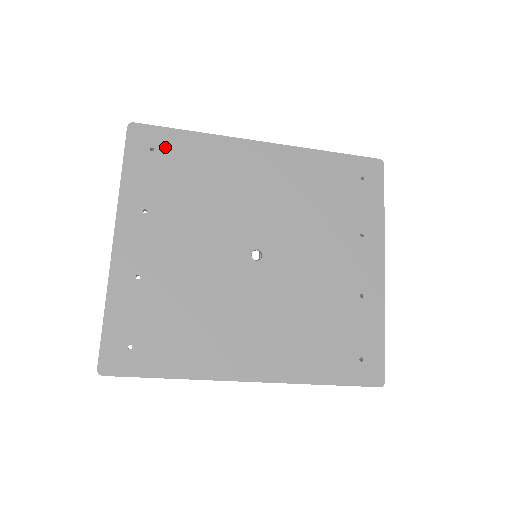
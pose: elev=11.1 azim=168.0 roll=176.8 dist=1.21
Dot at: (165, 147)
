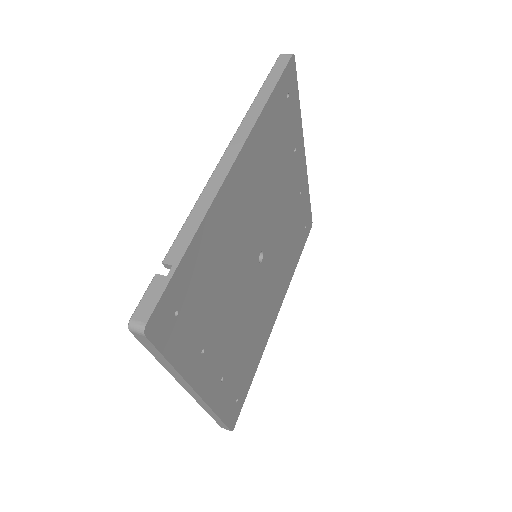
Dot at: (182, 294)
